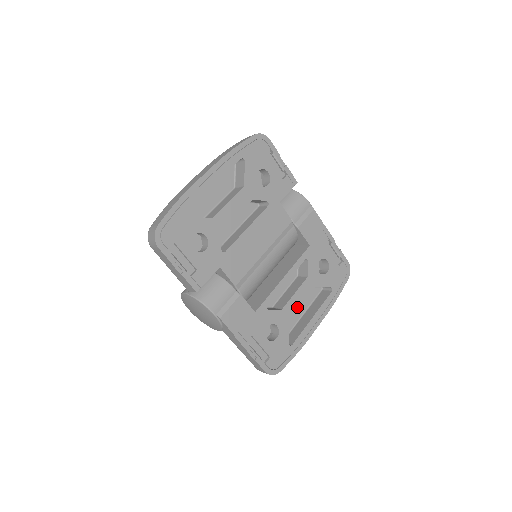
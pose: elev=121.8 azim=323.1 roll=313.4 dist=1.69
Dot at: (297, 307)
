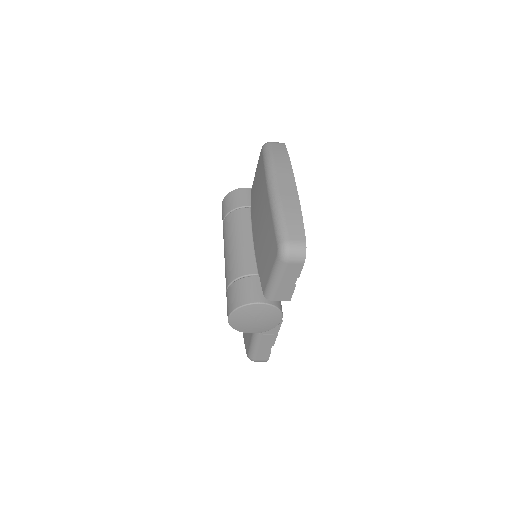
Dot at: occluded
